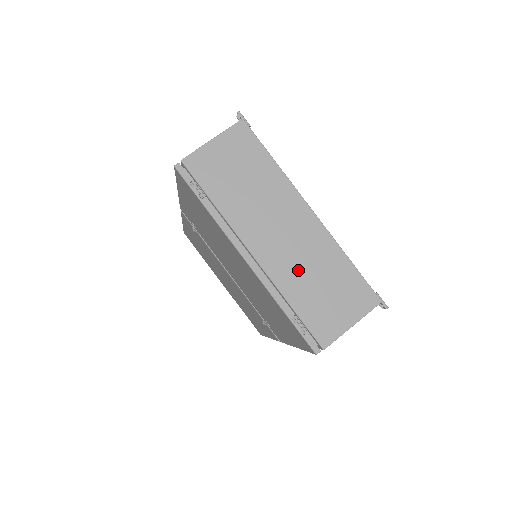
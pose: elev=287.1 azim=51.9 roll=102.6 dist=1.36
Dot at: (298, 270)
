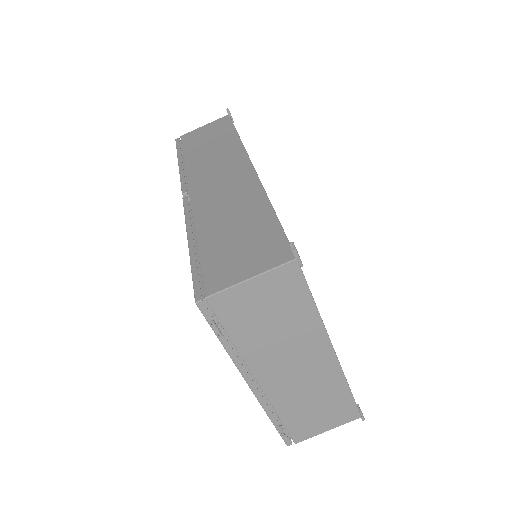
Dot at: (298, 395)
